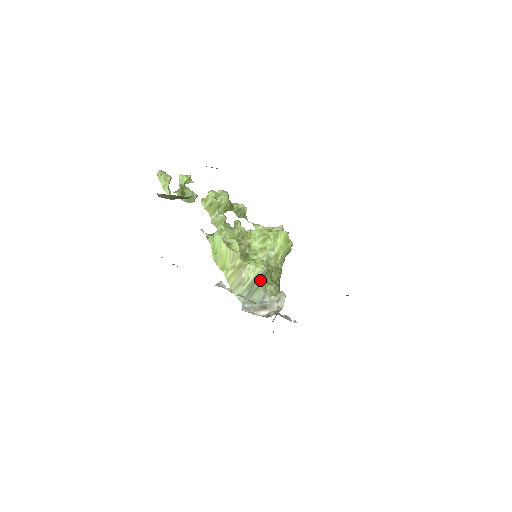
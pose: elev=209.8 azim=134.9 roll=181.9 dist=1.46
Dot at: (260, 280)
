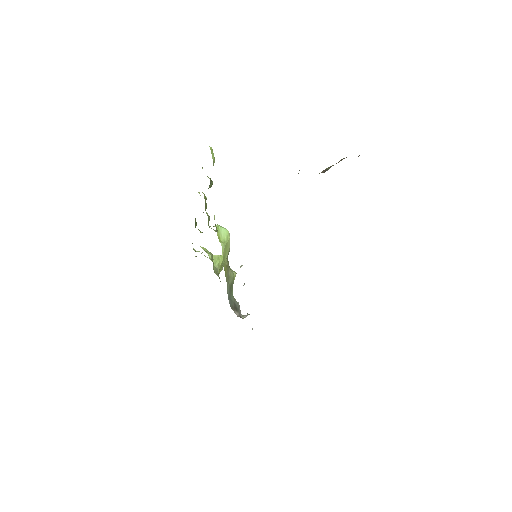
Dot at: occluded
